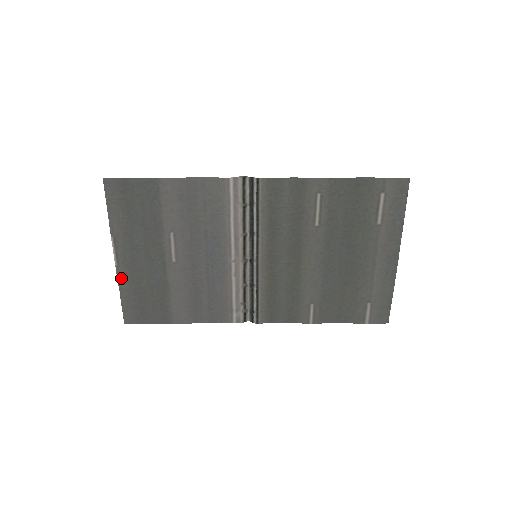
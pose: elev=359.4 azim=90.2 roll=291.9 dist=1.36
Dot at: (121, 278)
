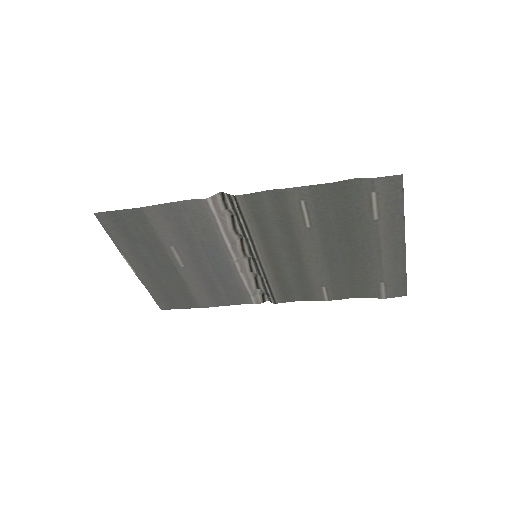
Dot at: (144, 281)
